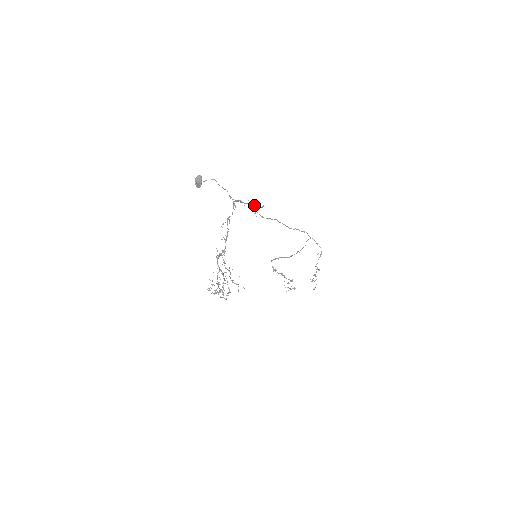
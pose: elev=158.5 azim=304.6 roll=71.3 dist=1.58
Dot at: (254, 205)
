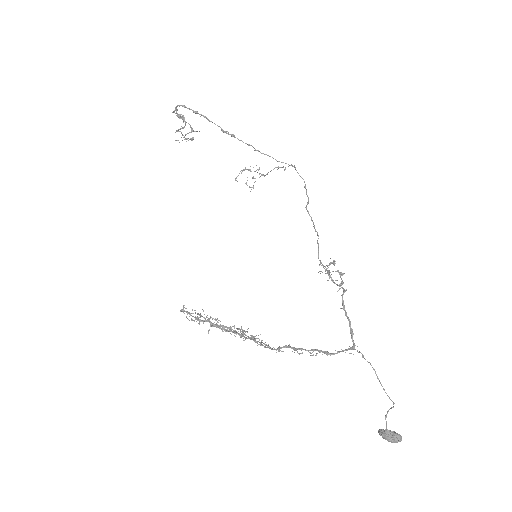
Dot at: occluded
